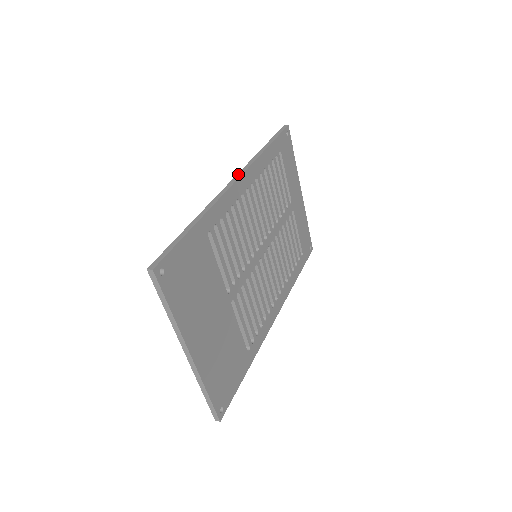
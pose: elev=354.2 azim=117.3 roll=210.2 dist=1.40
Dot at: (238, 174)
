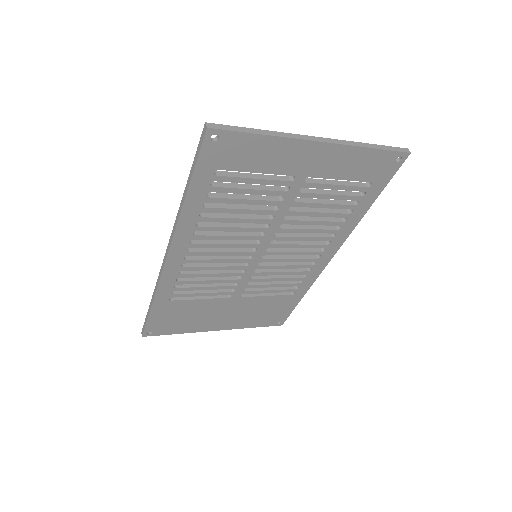
Dot at: (167, 247)
